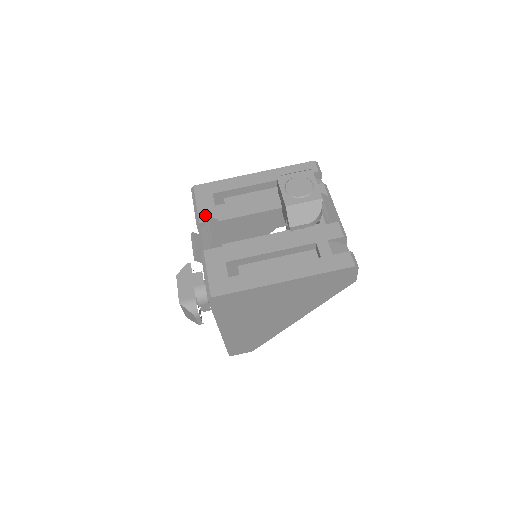
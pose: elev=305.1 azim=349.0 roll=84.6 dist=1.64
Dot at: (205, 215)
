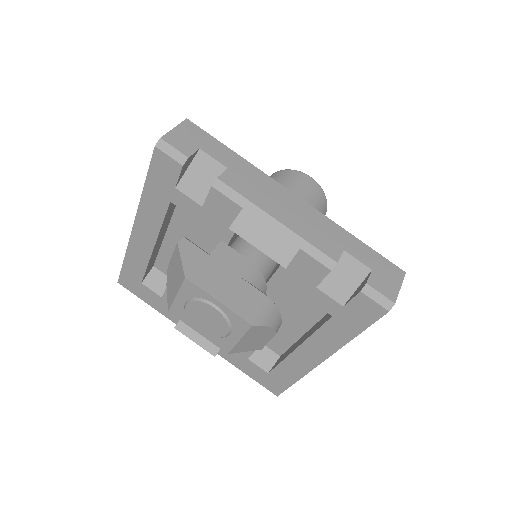
Dot at: (169, 314)
